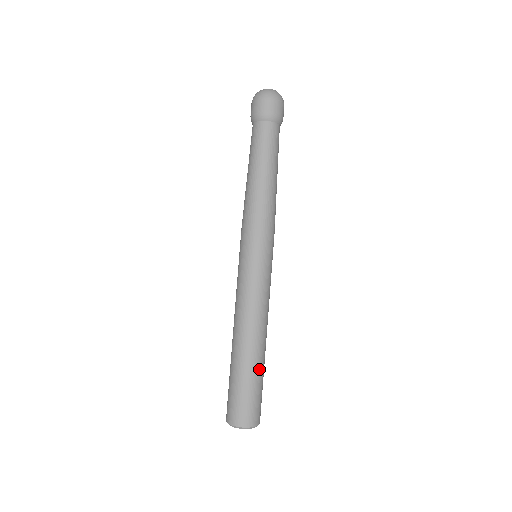
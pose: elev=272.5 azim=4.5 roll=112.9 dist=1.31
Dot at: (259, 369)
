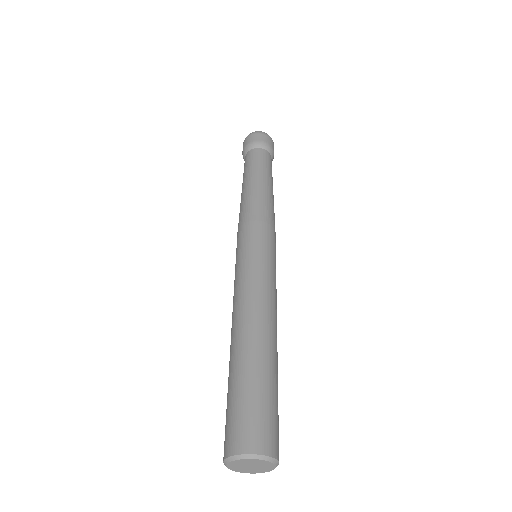
Dot at: (262, 367)
